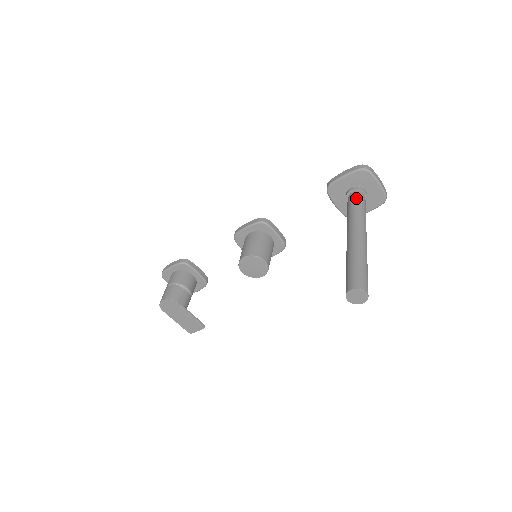
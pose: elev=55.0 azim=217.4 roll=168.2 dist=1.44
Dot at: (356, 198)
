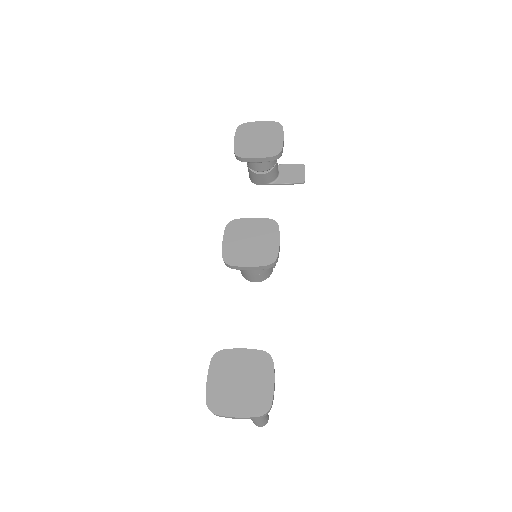
Dot at: occluded
